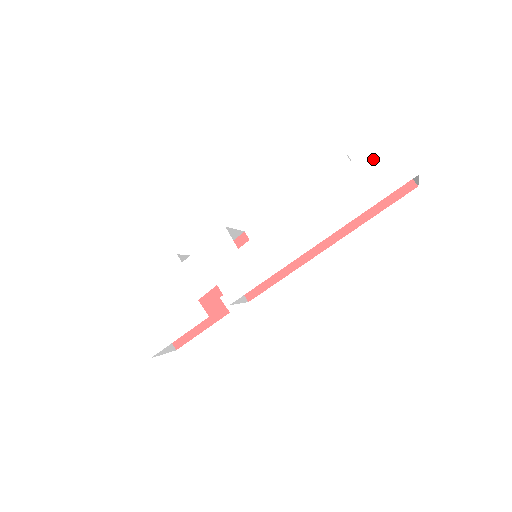
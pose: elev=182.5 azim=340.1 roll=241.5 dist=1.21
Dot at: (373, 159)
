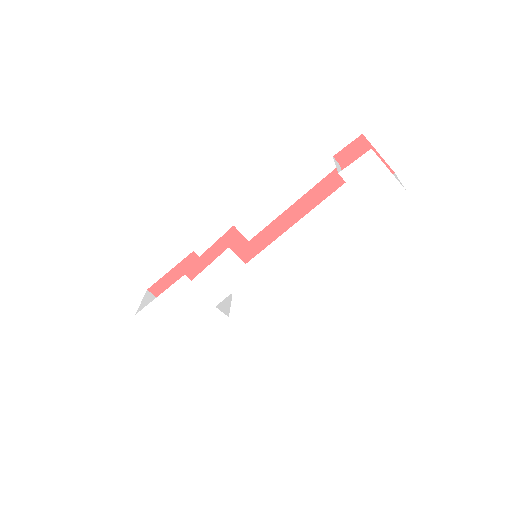
Dot at: (366, 180)
